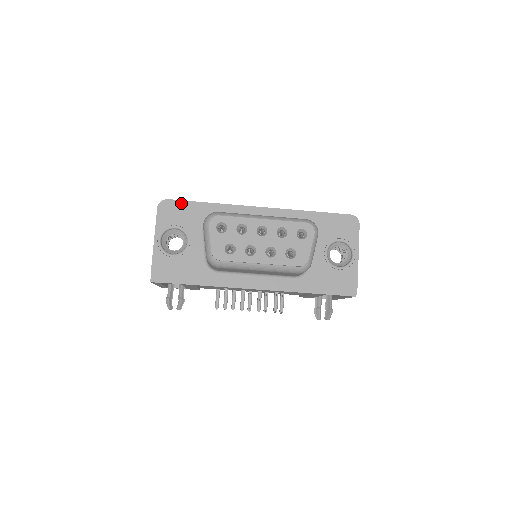
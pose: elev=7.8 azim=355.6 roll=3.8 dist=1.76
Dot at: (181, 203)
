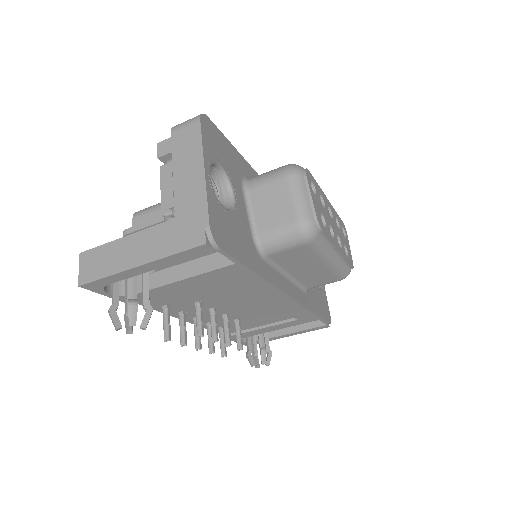
Dot at: (220, 134)
